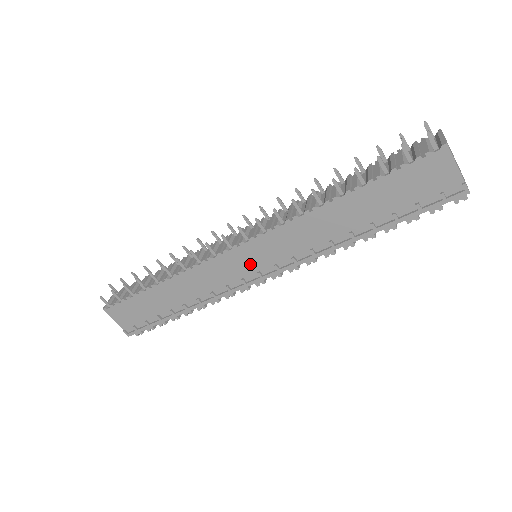
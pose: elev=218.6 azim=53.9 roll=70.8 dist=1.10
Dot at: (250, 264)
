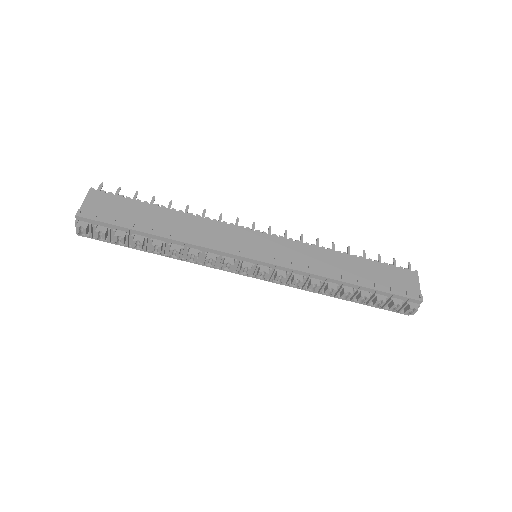
Dot at: (257, 247)
